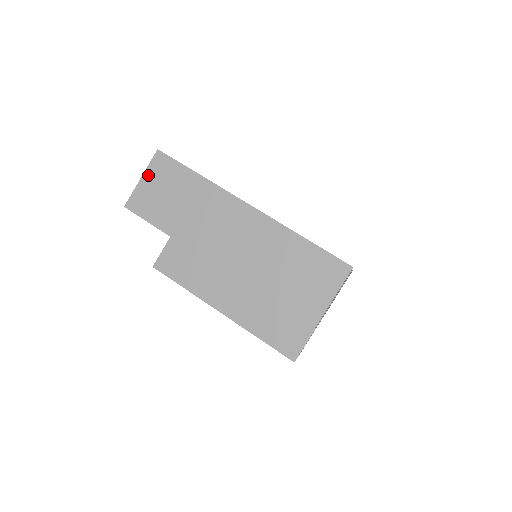
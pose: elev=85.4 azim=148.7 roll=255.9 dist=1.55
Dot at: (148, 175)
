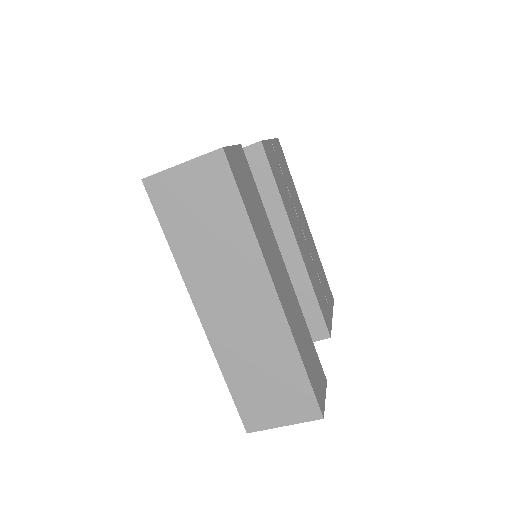
Dot at: (191, 168)
